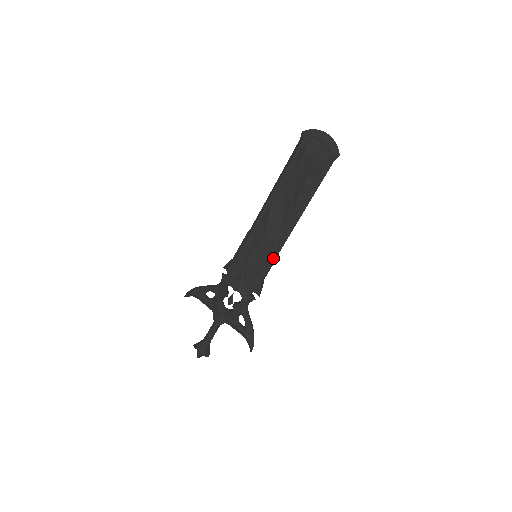
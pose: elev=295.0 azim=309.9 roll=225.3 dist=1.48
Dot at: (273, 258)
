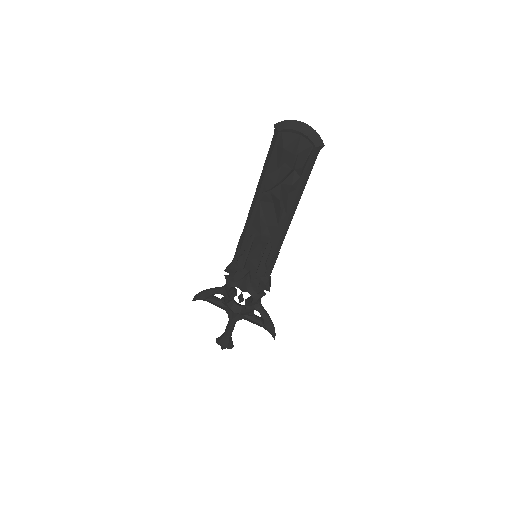
Dot at: (275, 256)
